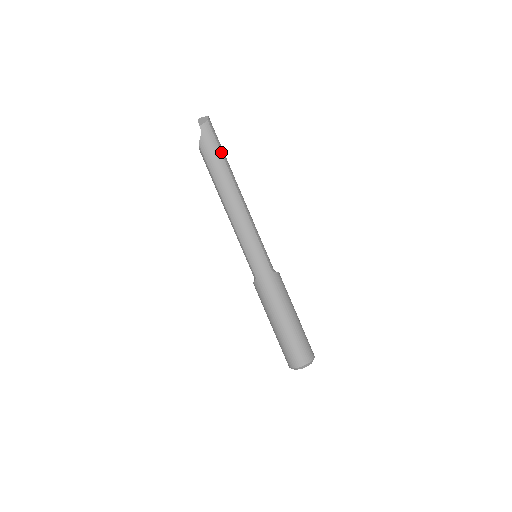
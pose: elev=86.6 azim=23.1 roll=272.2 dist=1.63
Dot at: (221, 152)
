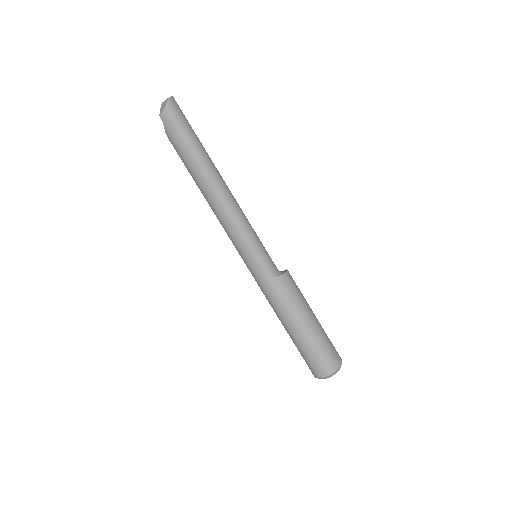
Dot at: (188, 143)
